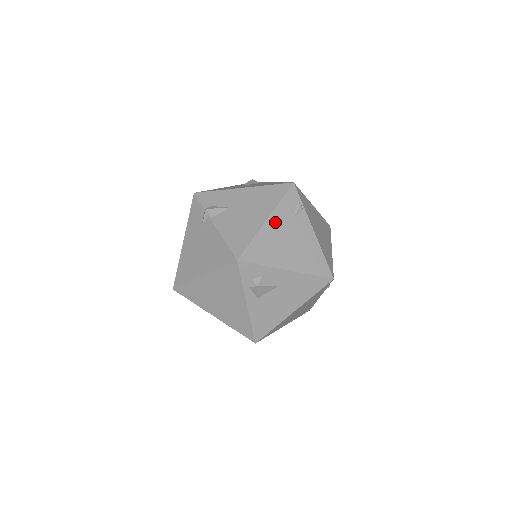
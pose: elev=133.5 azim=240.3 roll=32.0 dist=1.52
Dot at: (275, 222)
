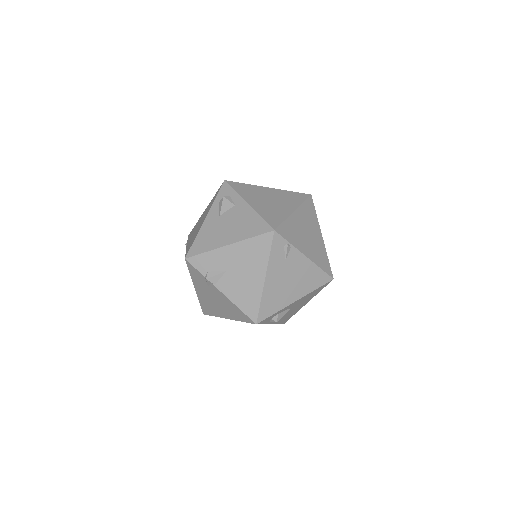
Dot at: (272, 275)
